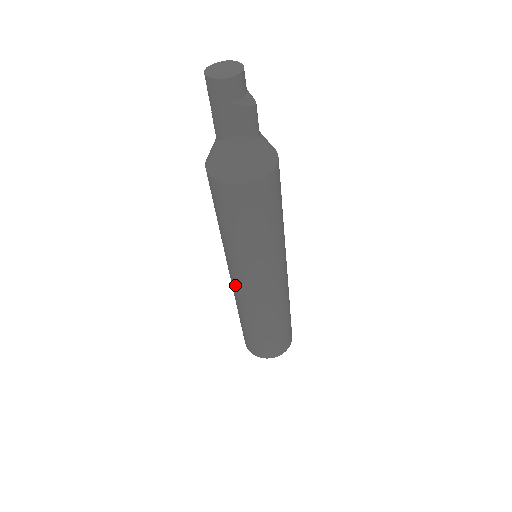
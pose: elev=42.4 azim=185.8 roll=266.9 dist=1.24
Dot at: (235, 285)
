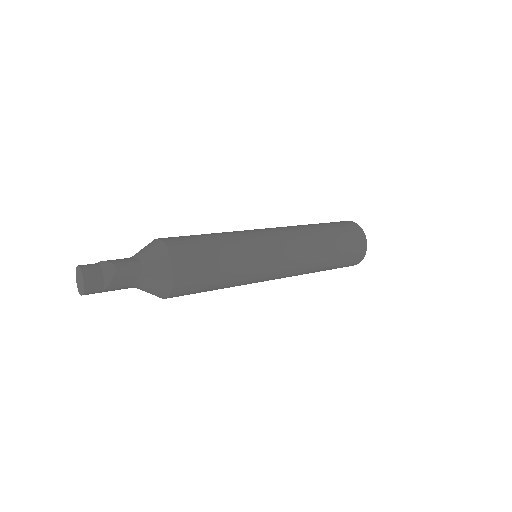
Dot at: occluded
